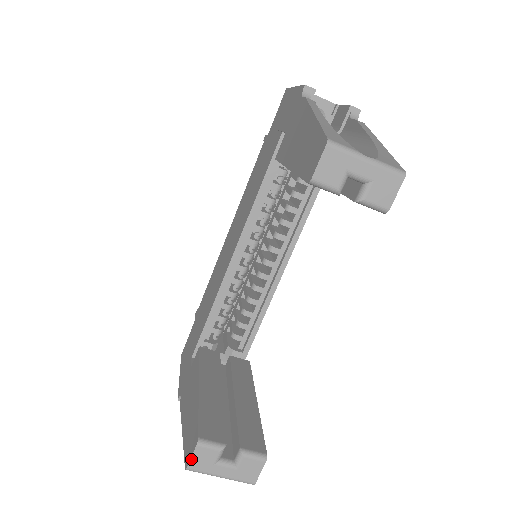
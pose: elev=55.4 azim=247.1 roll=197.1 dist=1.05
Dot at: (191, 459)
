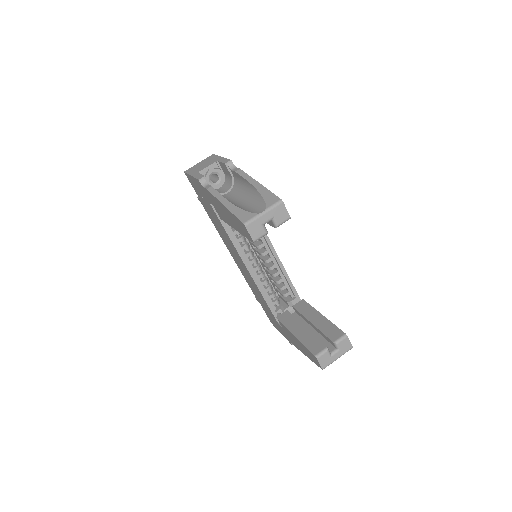
Dot at: (320, 365)
